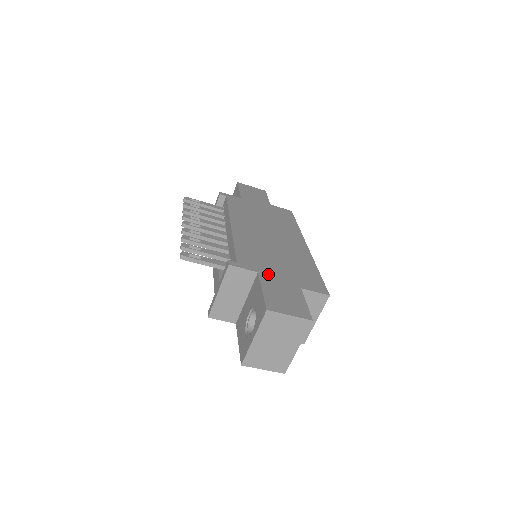
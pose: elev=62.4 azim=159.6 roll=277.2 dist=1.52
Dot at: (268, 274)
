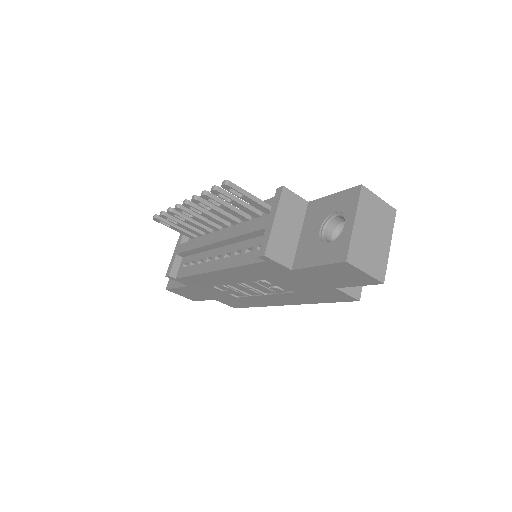
Dot at: occluded
